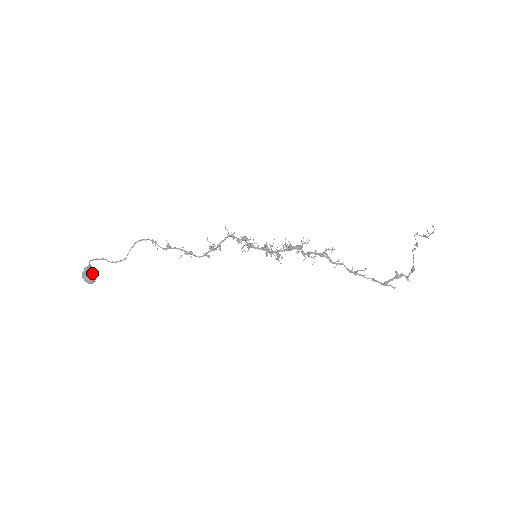
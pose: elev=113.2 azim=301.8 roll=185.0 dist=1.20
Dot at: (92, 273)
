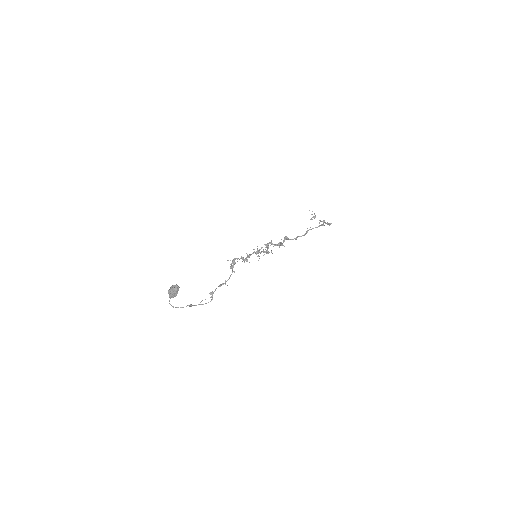
Dot at: occluded
